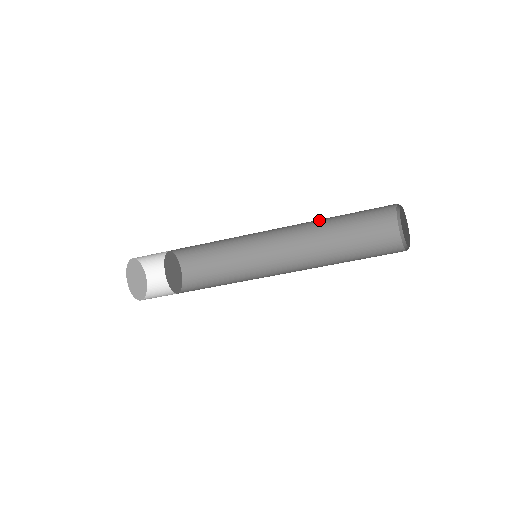
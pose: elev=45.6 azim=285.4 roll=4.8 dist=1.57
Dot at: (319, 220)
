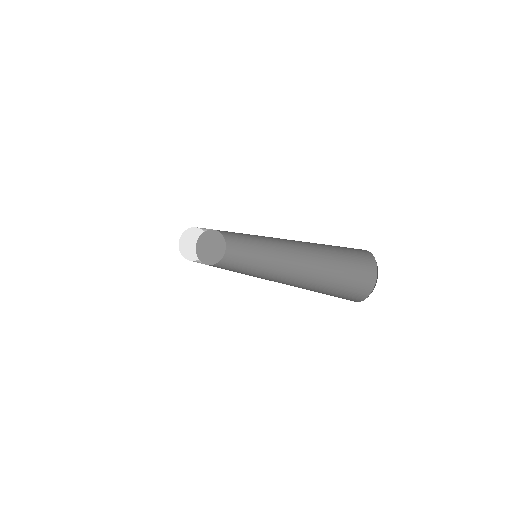
Dot at: occluded
